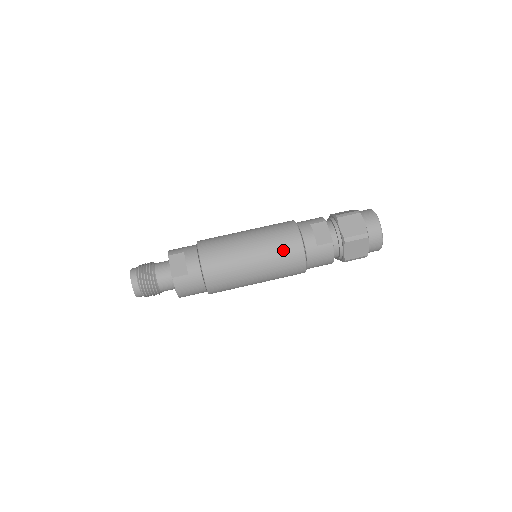
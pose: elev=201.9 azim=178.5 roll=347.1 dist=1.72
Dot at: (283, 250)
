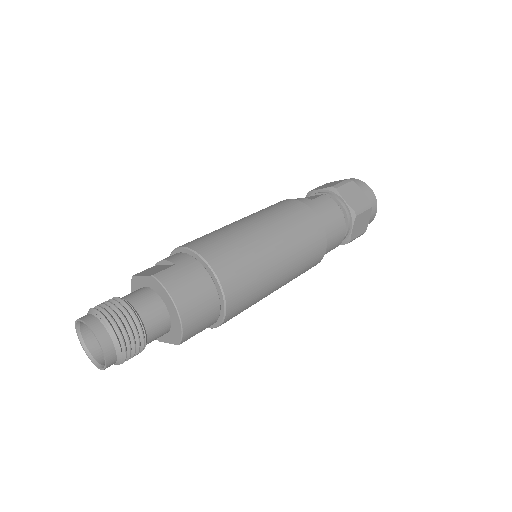
Dot at: (279, 208)
